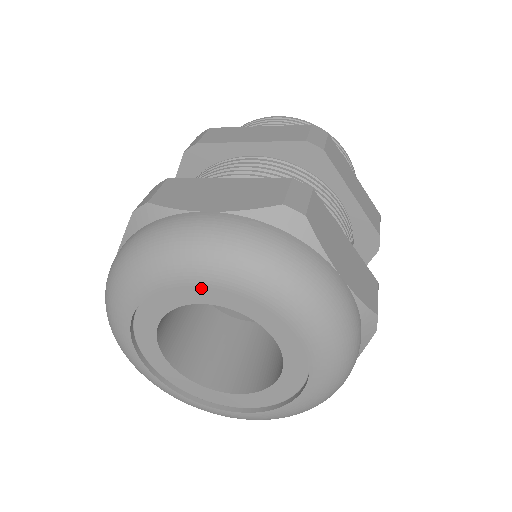
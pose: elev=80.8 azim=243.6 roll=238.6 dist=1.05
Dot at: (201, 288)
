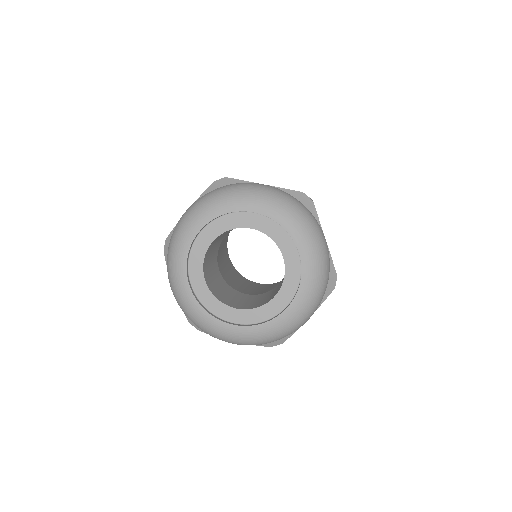
Dot at: (203, 234)
